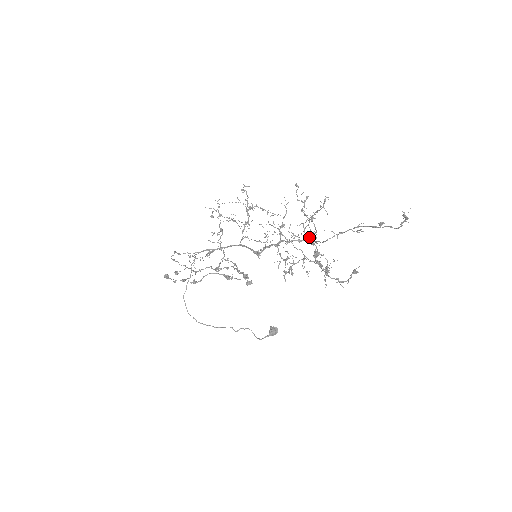
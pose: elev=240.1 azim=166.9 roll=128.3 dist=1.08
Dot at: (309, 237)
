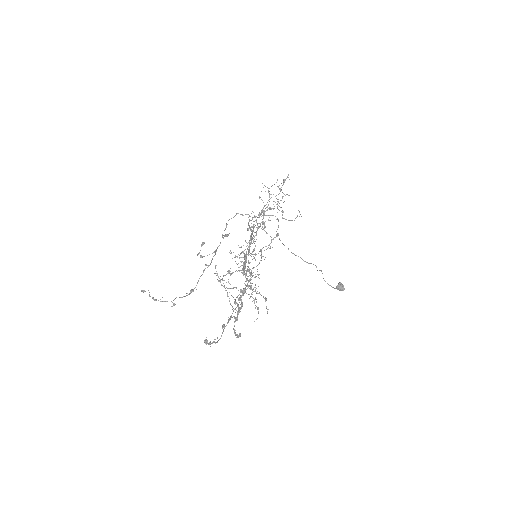
Dot at: (246, 280)
